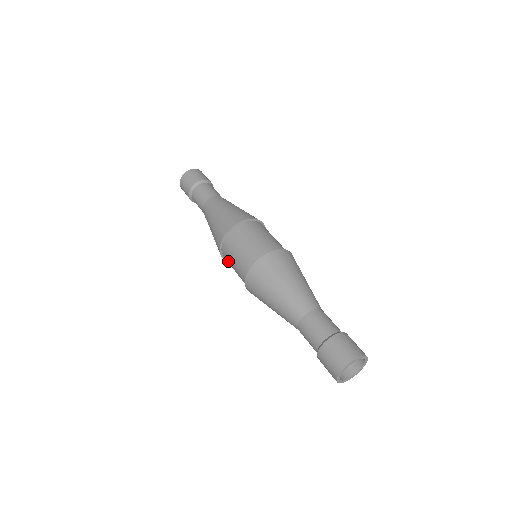
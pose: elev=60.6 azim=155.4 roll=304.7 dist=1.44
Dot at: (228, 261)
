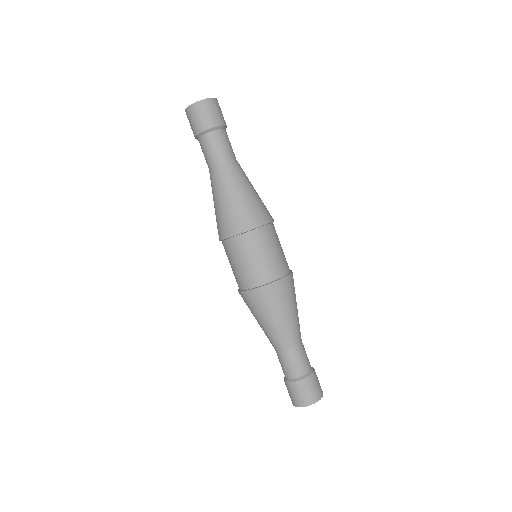
Dot at: (234, 252)
